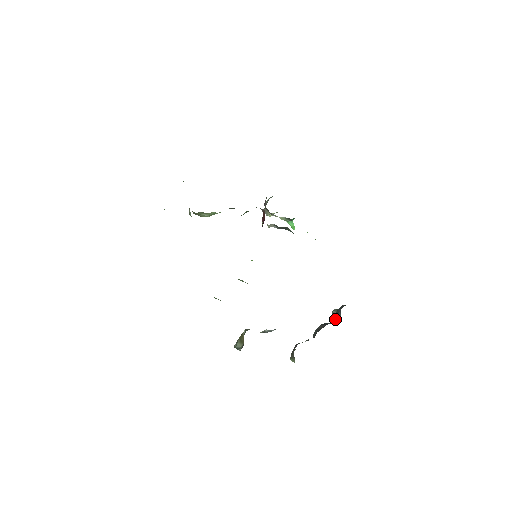
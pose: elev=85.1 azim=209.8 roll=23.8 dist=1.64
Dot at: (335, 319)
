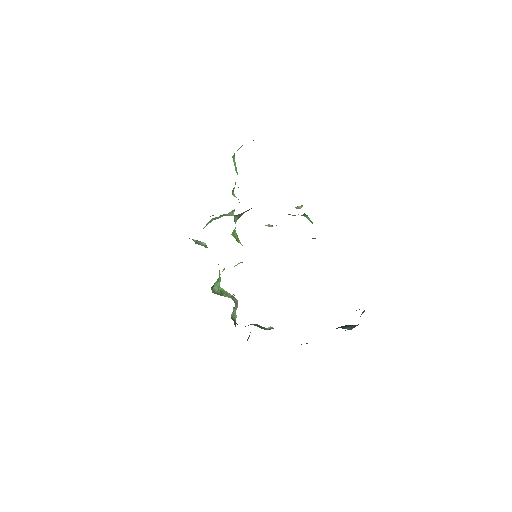
Dot at: occluded
